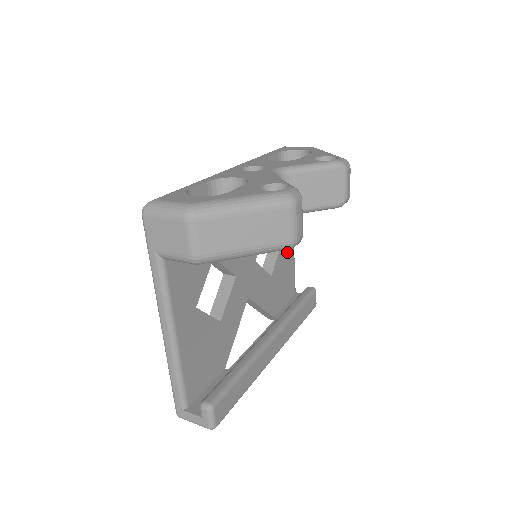
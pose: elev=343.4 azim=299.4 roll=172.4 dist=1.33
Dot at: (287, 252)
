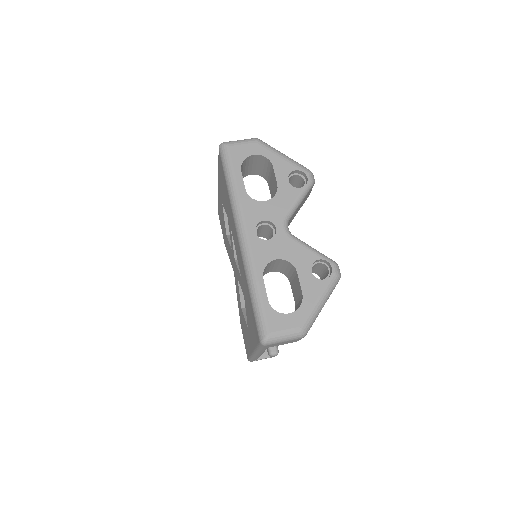
Dot at: occluded
